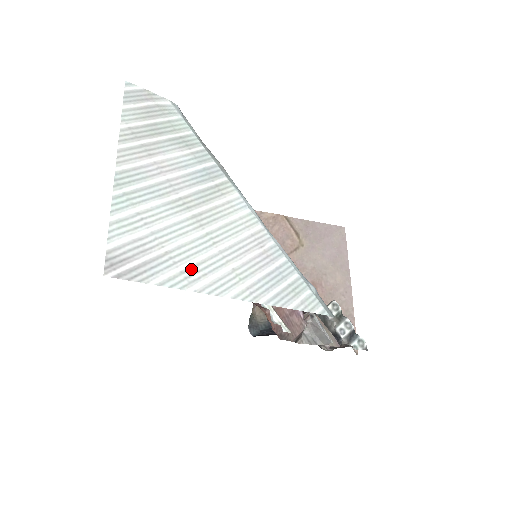
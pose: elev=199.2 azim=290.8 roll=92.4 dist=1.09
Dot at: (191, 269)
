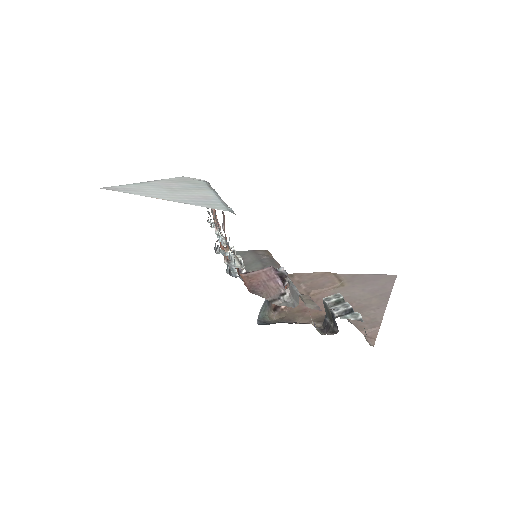
Dot at: (145, 193)
